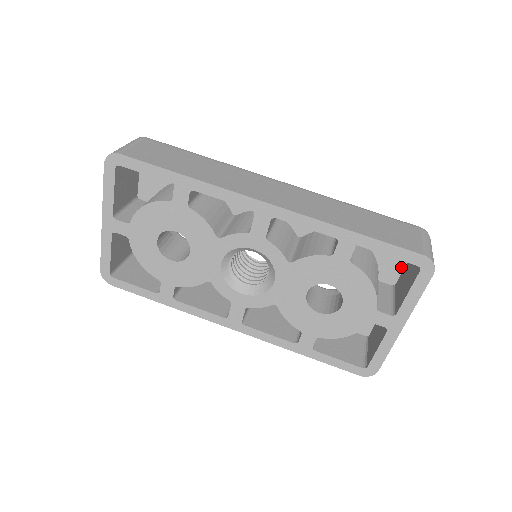
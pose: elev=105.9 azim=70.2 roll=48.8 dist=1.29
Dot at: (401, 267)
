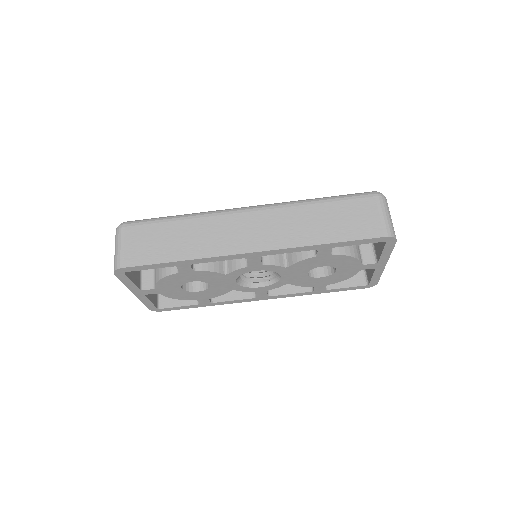
Dot at: occluded
